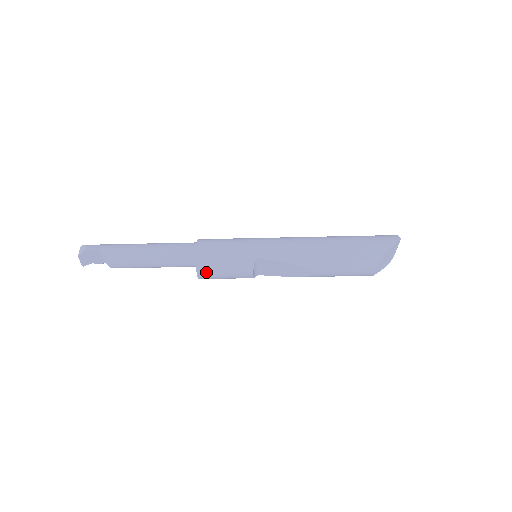
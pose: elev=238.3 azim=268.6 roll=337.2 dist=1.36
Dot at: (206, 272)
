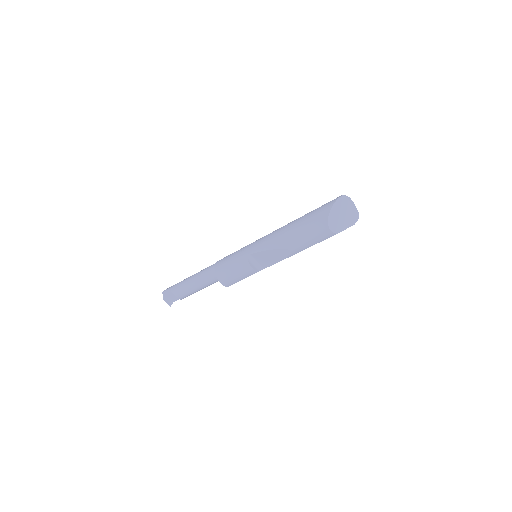
Dot at: (224, 279)
